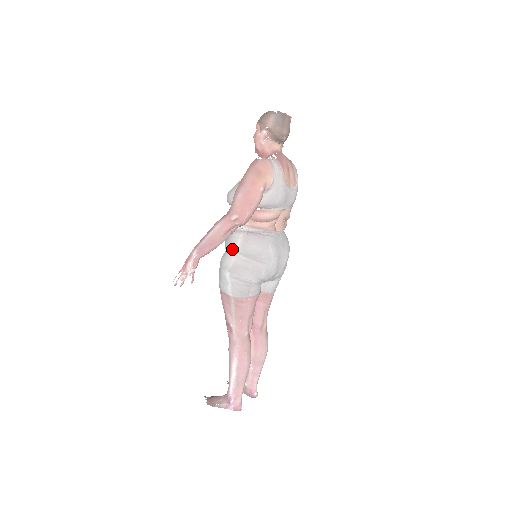
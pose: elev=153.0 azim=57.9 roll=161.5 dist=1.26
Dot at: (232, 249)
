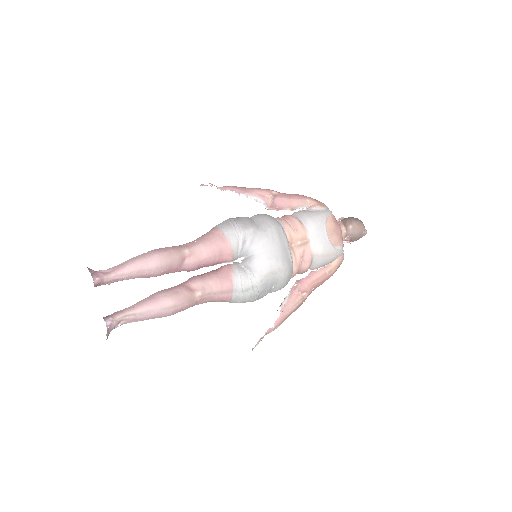
Dot at: occluded
